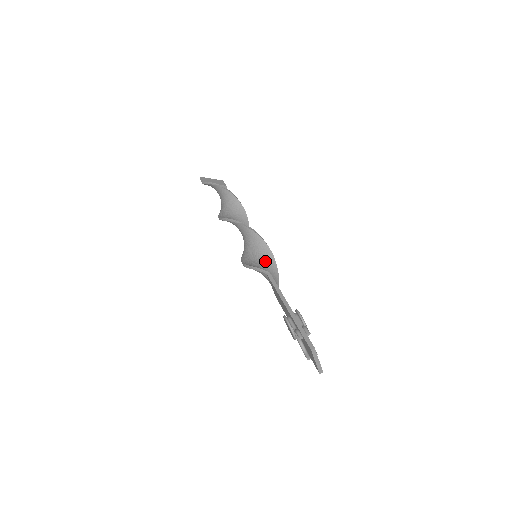
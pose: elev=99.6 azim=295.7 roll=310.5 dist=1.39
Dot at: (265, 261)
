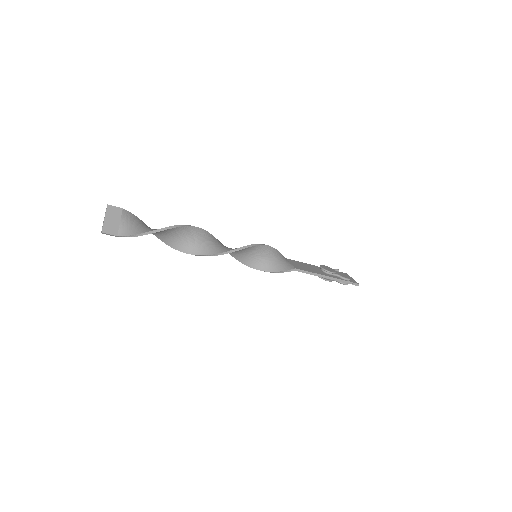
Dot at: (267, 254)
